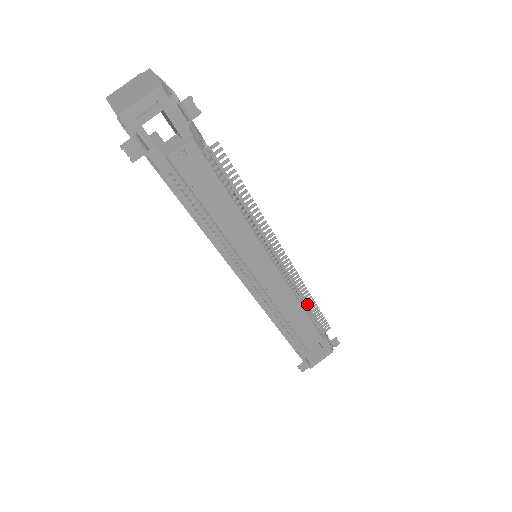
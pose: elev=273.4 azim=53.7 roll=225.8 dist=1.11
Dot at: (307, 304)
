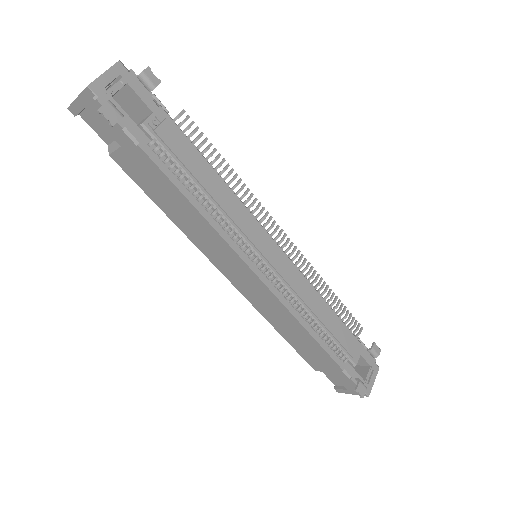
Dot at: (328, 296)
